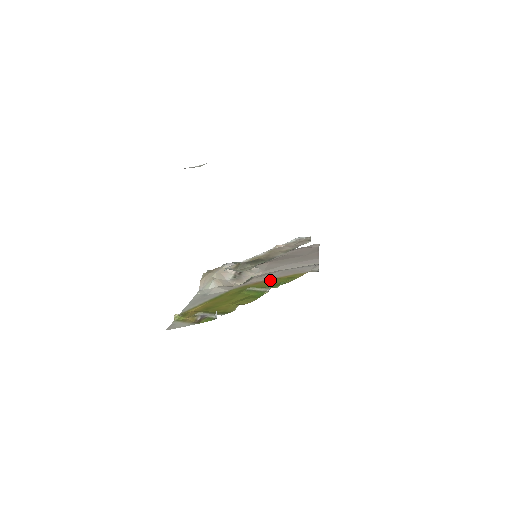
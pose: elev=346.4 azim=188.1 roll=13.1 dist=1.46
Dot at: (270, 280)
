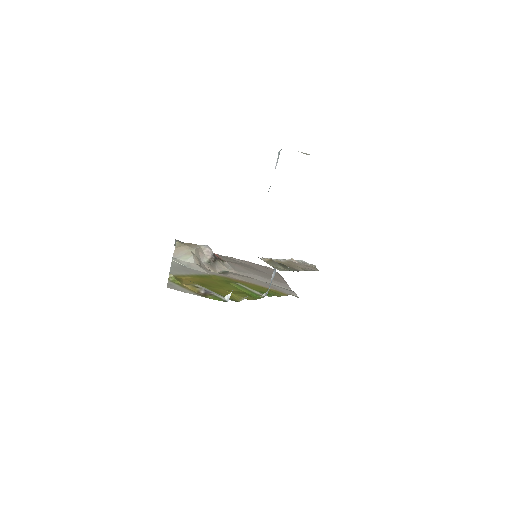
Dot at: (253, 284)
